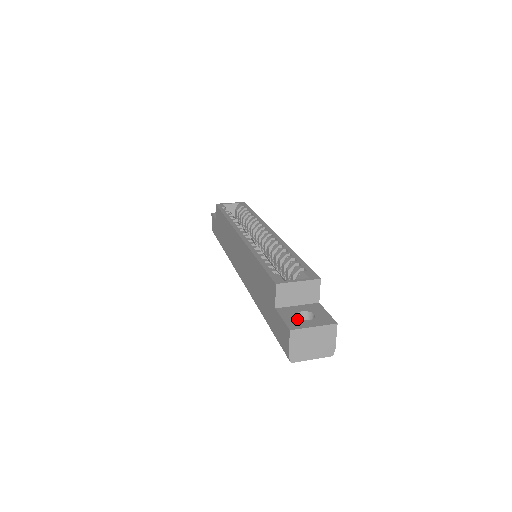
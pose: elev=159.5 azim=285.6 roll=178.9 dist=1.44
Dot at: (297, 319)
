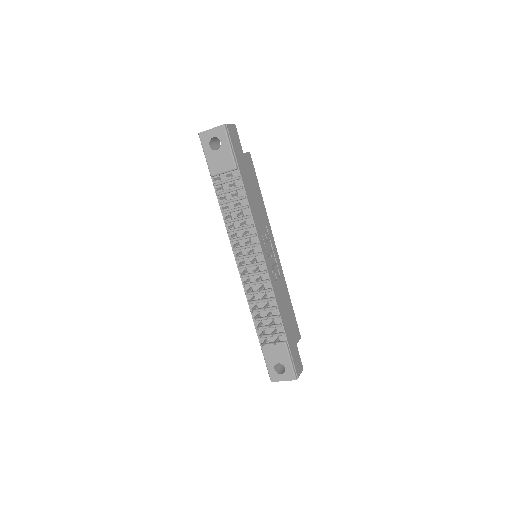
Dot at: (219, 142)
